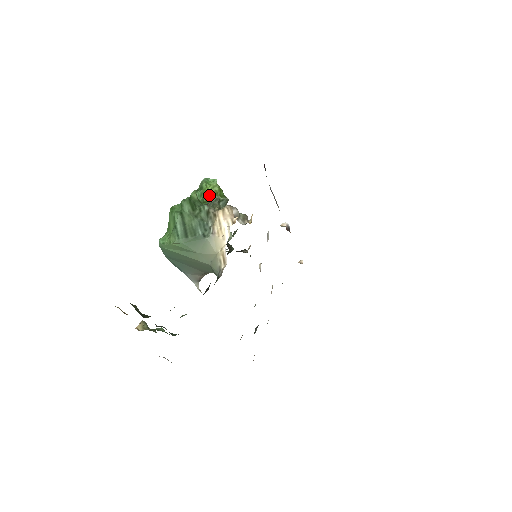
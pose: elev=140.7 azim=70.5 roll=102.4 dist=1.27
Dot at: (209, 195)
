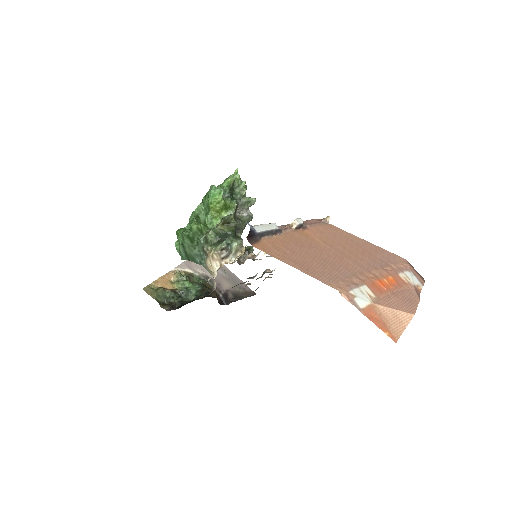
Dot at: (214, 211)
